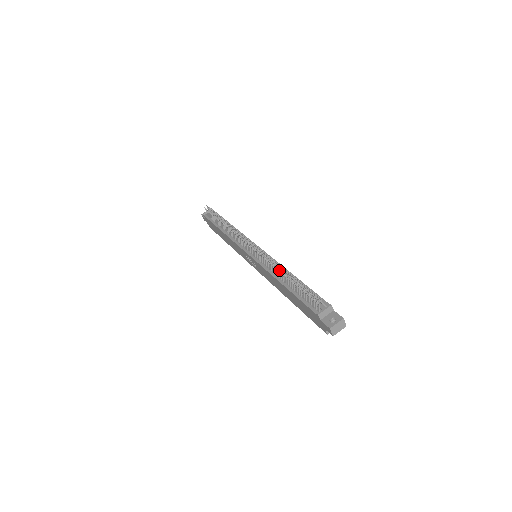
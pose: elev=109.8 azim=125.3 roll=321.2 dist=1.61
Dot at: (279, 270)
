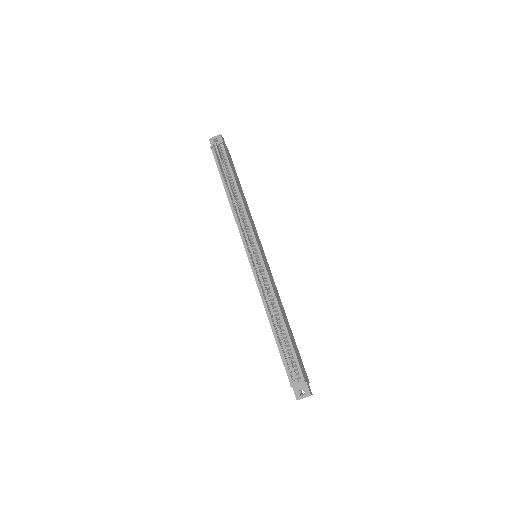
Dot at: occluded
